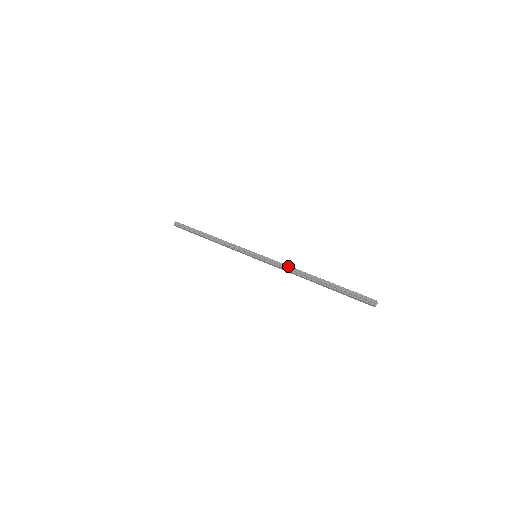
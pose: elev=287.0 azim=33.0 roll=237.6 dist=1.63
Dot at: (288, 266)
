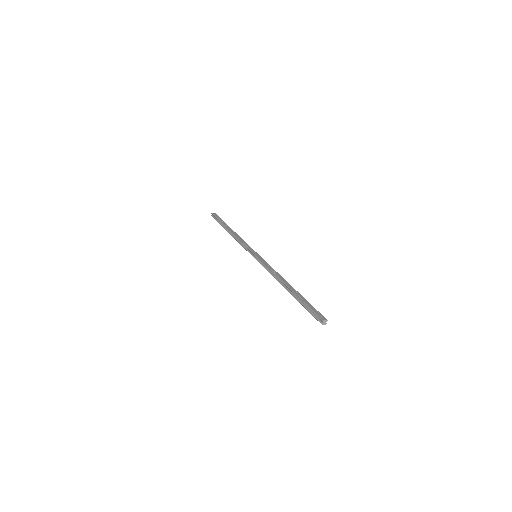
Dot at: (272, 272)
